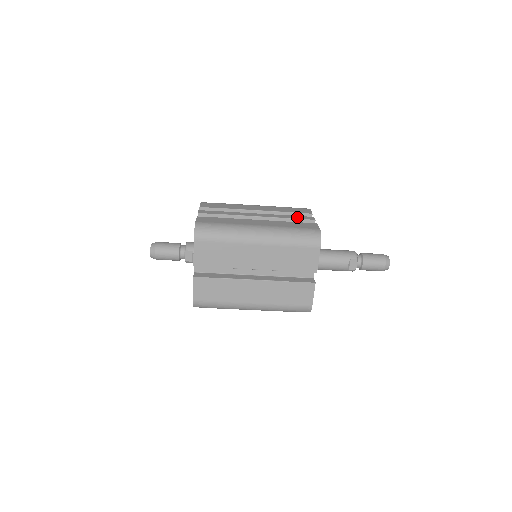
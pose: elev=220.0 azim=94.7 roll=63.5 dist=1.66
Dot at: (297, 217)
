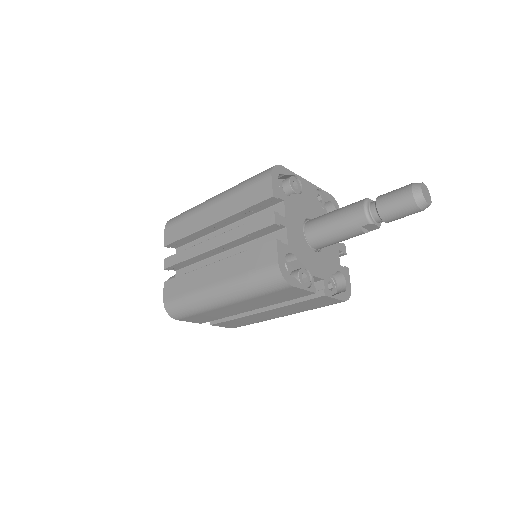
Dot at: (253, 227)
